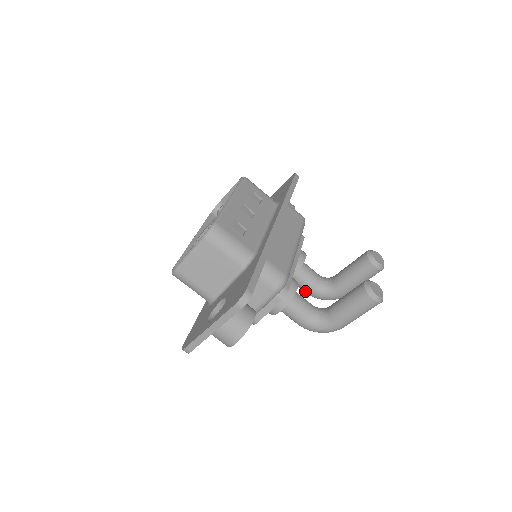
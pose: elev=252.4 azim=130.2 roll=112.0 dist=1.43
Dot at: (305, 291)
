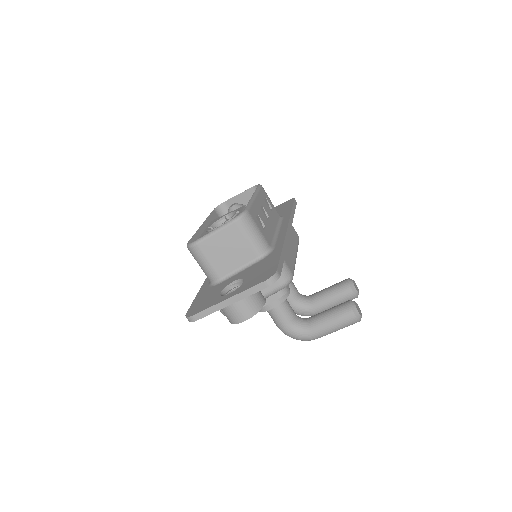
Dot at: occluded
